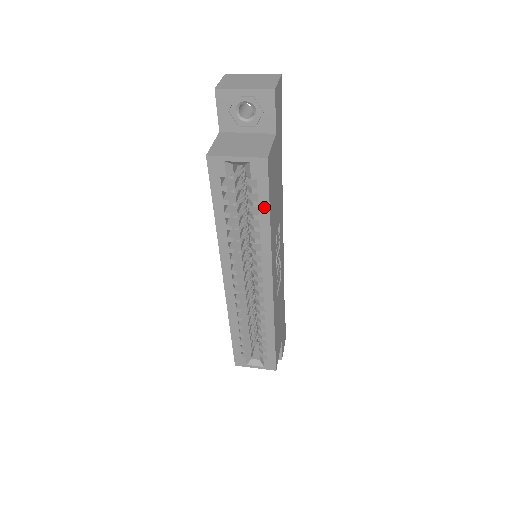
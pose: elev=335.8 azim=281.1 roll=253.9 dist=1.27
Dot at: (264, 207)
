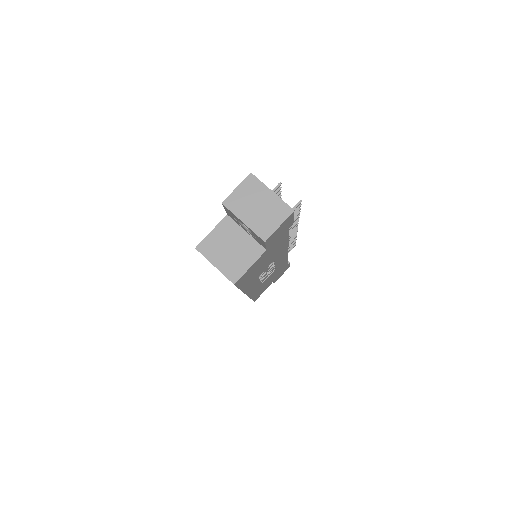
Dot at: occluded
